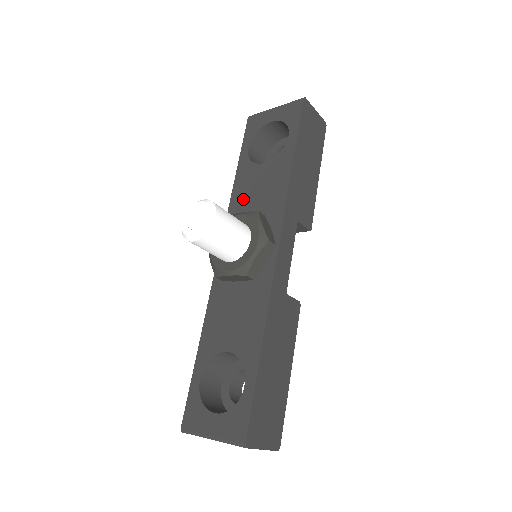
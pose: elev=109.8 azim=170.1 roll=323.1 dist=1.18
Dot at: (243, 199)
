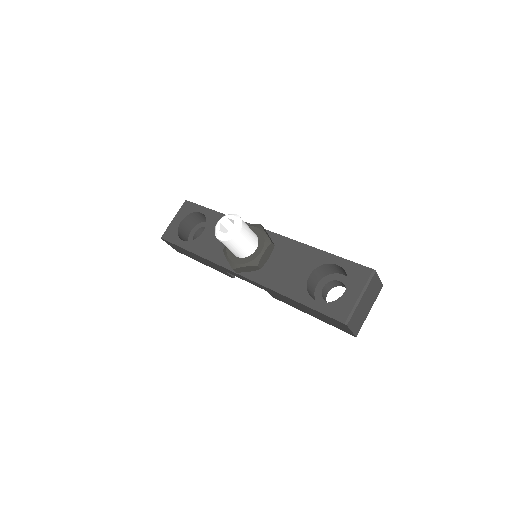
Dot at: (215, 249)
